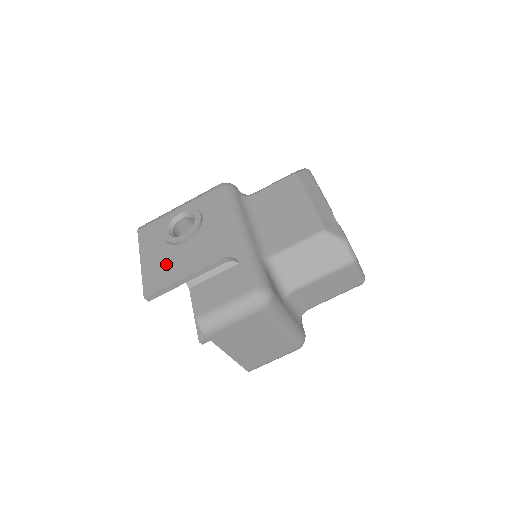
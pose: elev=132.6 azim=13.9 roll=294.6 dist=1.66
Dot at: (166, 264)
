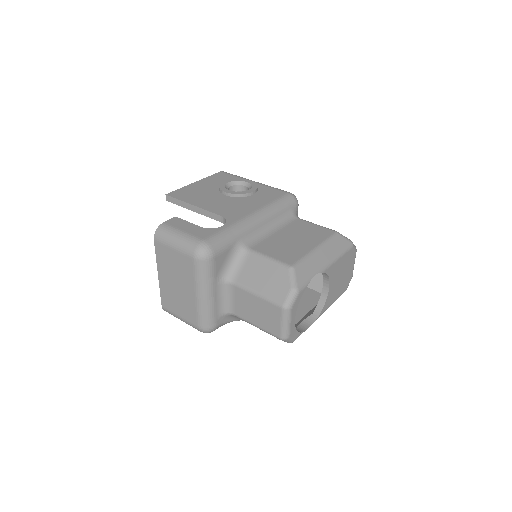
Dot at: (200, 193)
